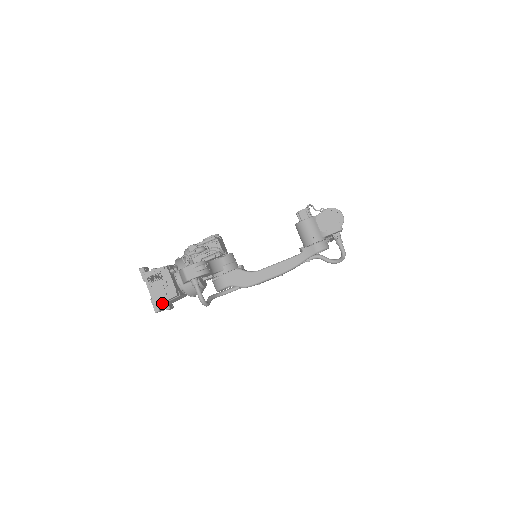
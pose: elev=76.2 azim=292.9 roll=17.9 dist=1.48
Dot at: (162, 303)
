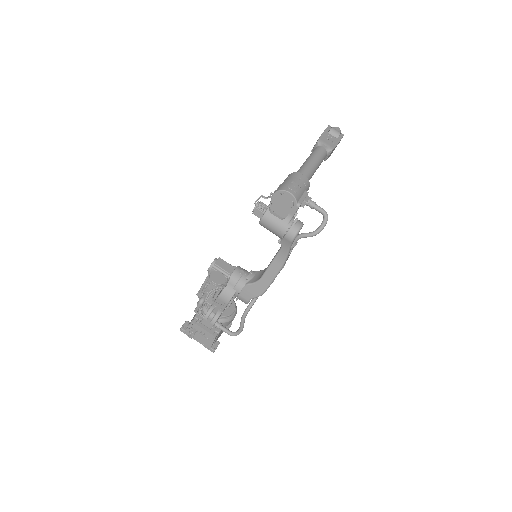
Dot at: (213, 343)
